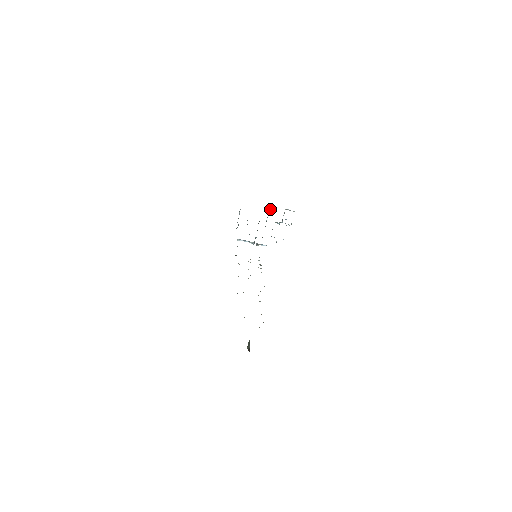
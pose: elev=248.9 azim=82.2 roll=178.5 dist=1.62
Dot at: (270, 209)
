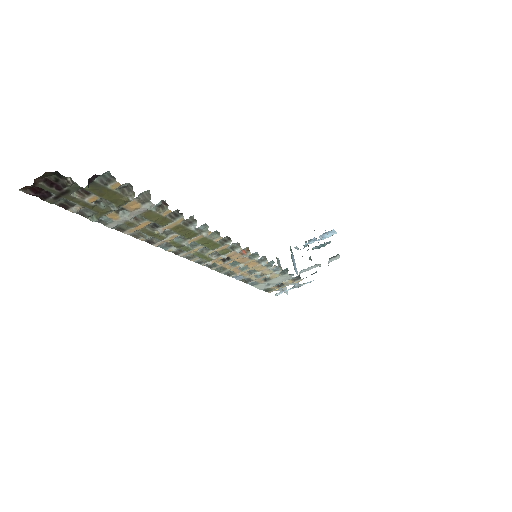
Dot at: occluded
